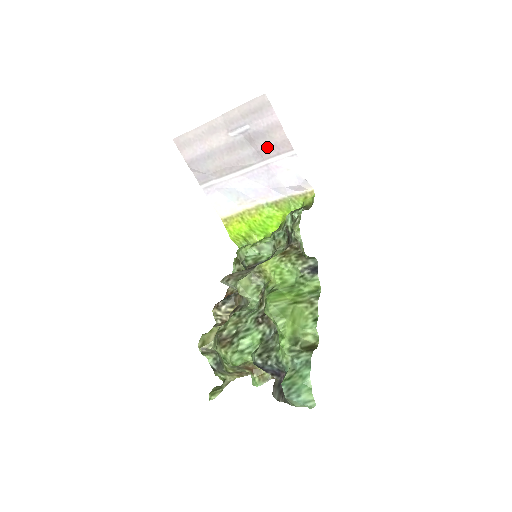
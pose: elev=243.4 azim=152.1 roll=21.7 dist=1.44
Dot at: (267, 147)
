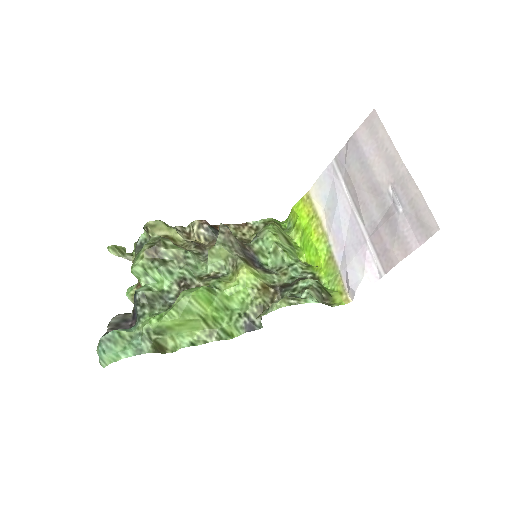
Dot at: (383, 239)
